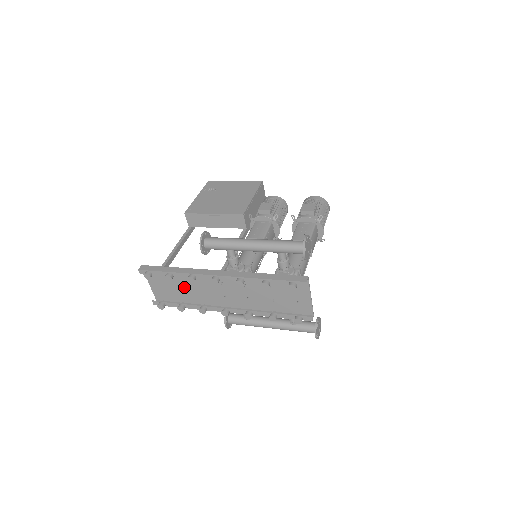
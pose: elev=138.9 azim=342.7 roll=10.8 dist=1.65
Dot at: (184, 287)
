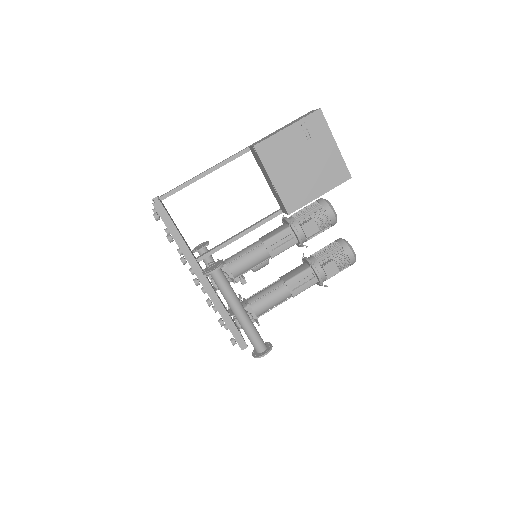
Dot at: occluded
